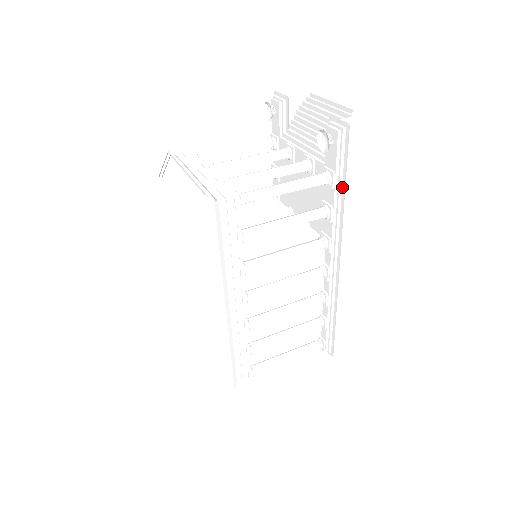
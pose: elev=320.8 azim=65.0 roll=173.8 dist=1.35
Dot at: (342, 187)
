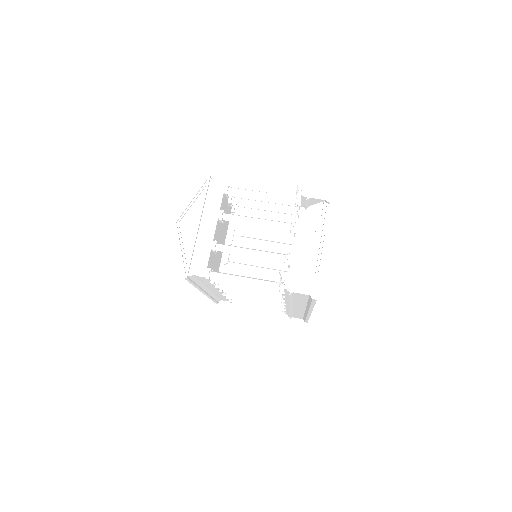
Dot at: occluded
